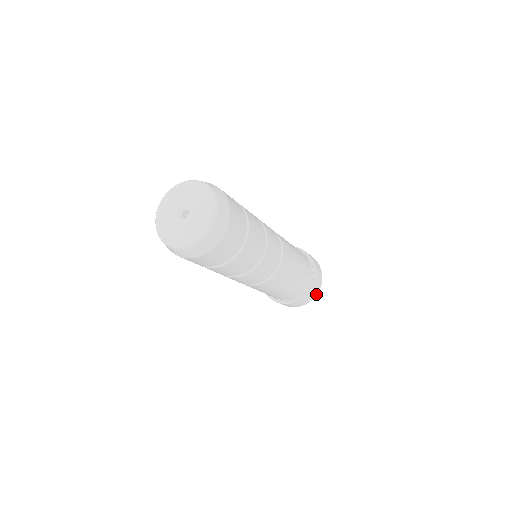
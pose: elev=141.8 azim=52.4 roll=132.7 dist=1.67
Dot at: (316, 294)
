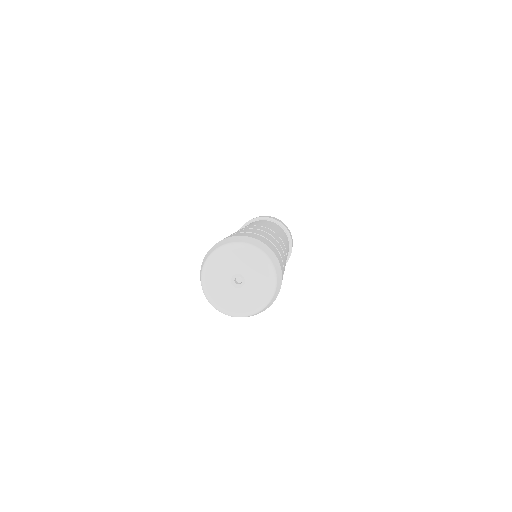
Dot at: occluded
